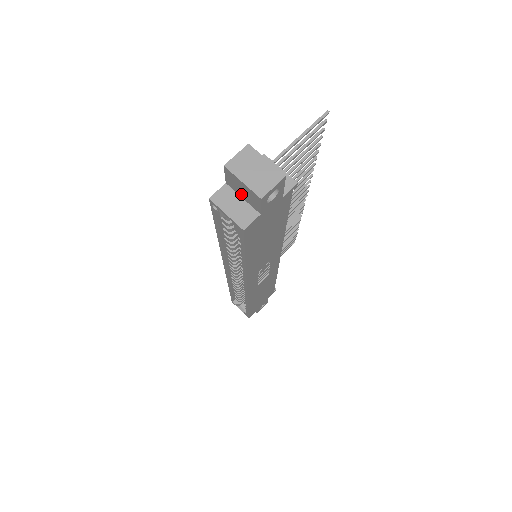
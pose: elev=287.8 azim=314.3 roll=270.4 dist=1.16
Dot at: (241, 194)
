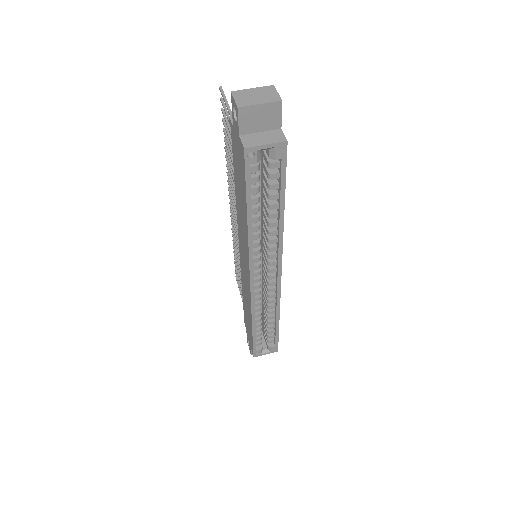
Dot at: (258, 128)
